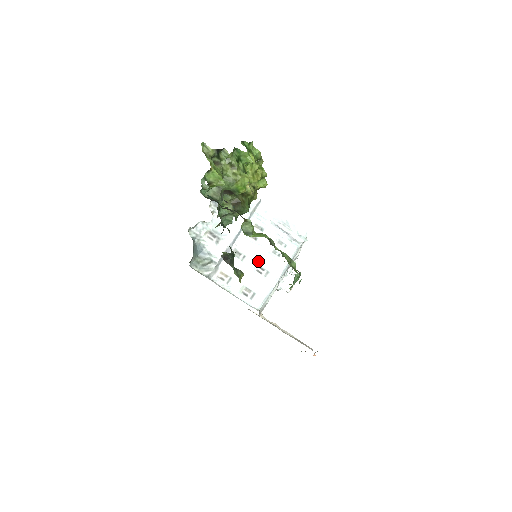
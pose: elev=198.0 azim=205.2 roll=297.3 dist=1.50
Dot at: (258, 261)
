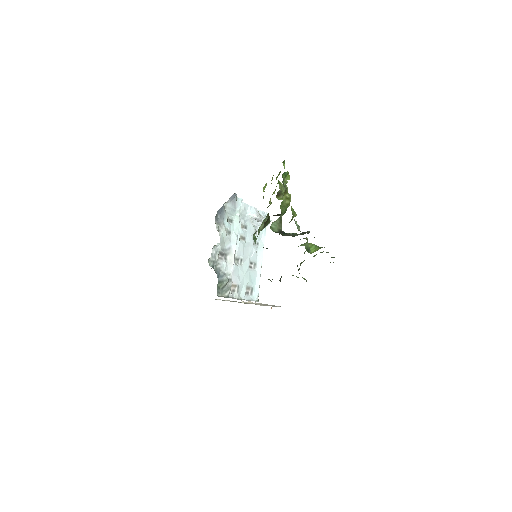
Dot at: (249, 258)
